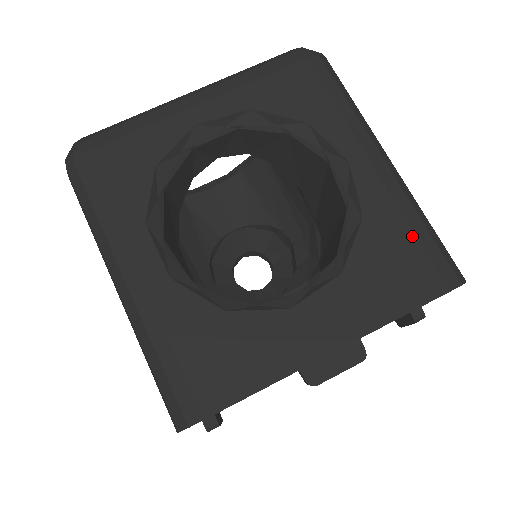
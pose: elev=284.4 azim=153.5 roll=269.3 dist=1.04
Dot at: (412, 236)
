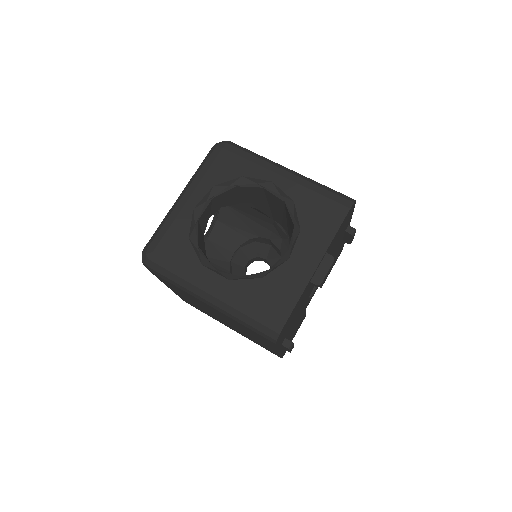
Dot at: (320, 196)
